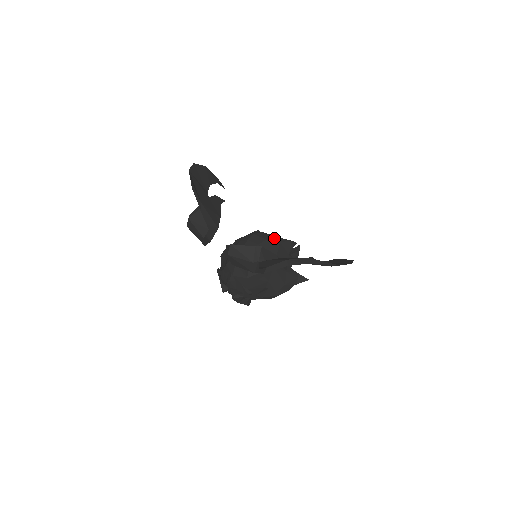
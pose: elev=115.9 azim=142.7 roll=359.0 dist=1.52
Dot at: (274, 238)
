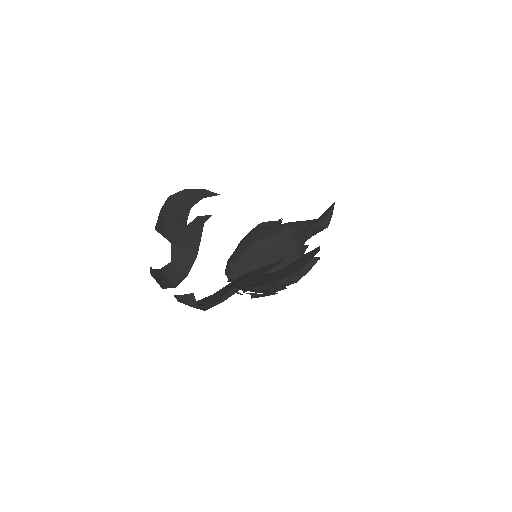
Dot at: (266, 234)
